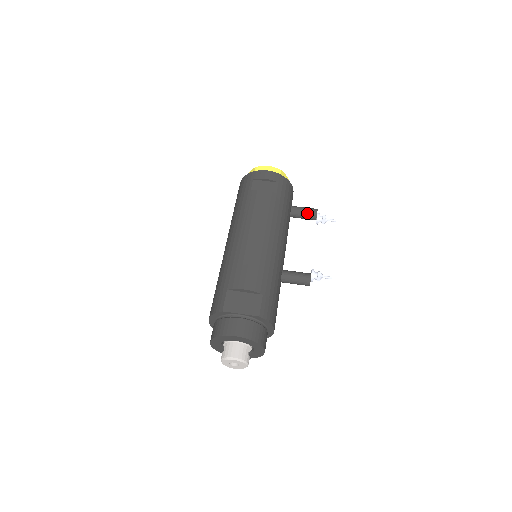
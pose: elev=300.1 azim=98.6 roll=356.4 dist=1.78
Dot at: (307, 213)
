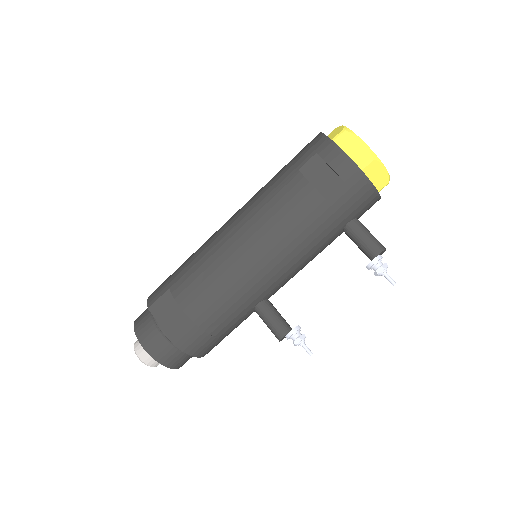
Dot at: (363, 246)
